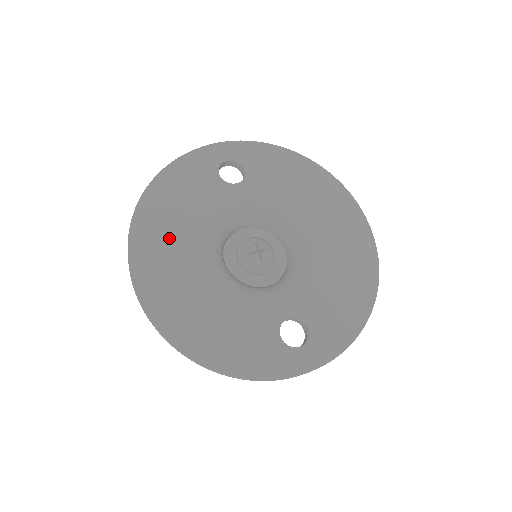
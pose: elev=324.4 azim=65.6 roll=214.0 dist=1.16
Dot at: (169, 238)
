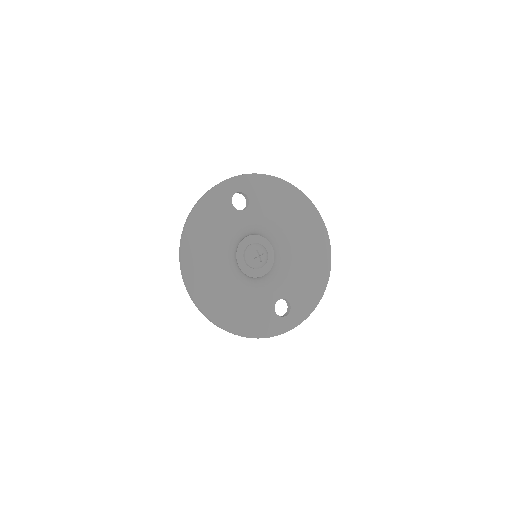
Dot at: (206, 257)
